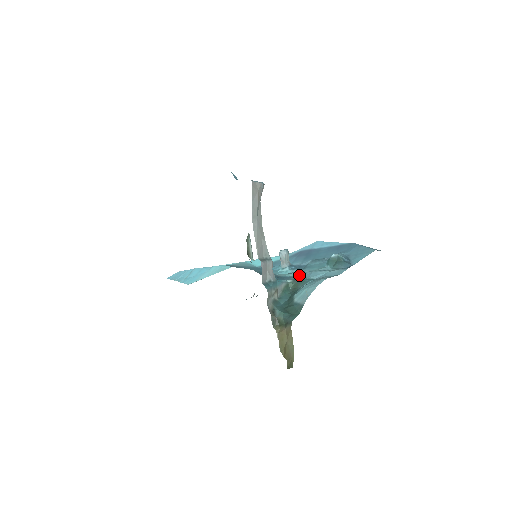
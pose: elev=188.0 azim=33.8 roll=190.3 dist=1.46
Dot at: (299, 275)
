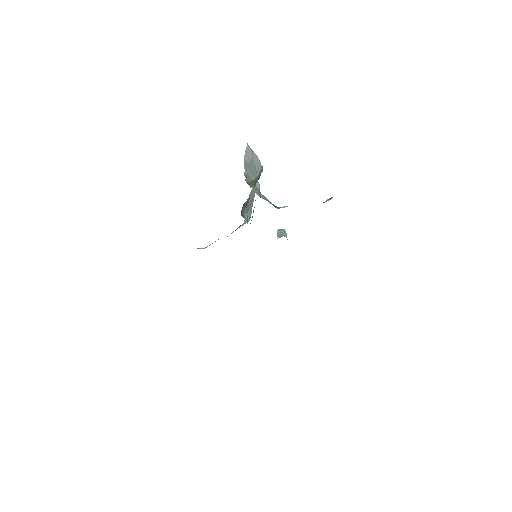
Dot at: occluded
